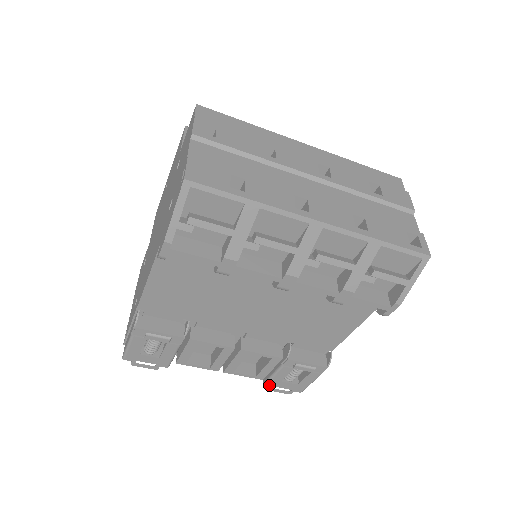
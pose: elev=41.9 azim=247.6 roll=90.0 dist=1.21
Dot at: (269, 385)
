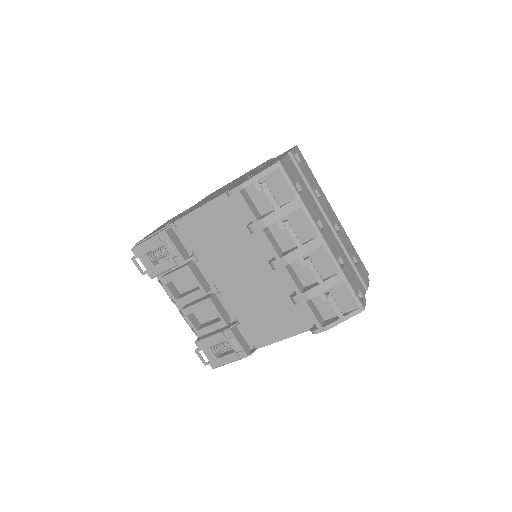
Dot at: (199, 345)
